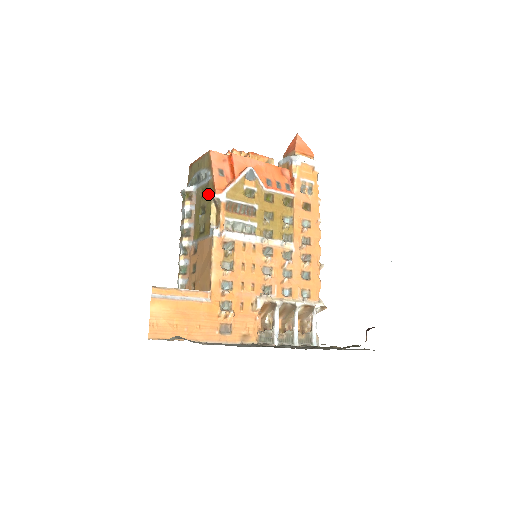
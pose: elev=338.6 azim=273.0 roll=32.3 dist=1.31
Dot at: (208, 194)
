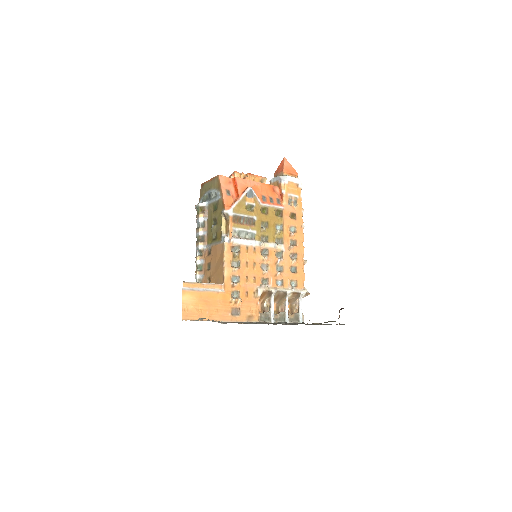
Dot at: (219, 209)
